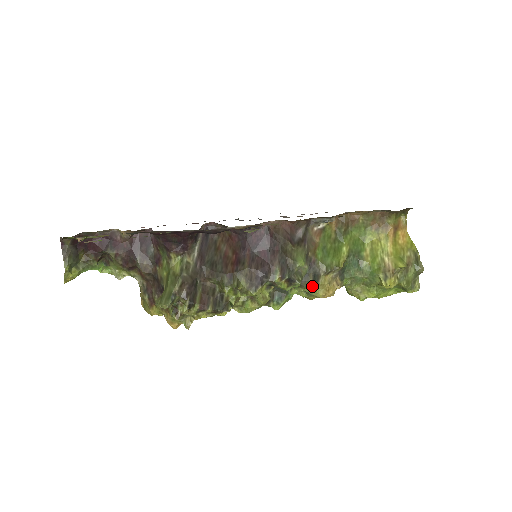
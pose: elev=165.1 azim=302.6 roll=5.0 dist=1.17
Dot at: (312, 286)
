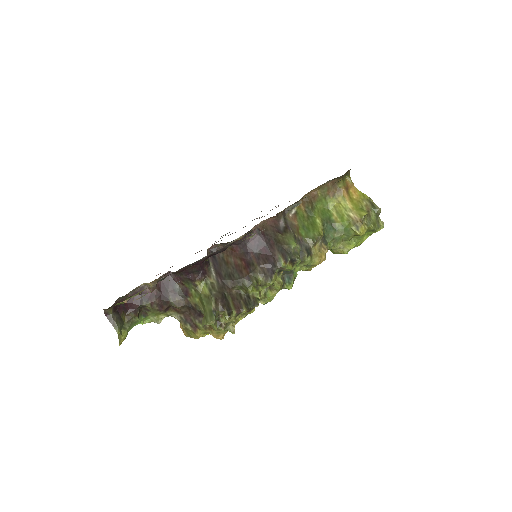
Dot at: (308, 258)
